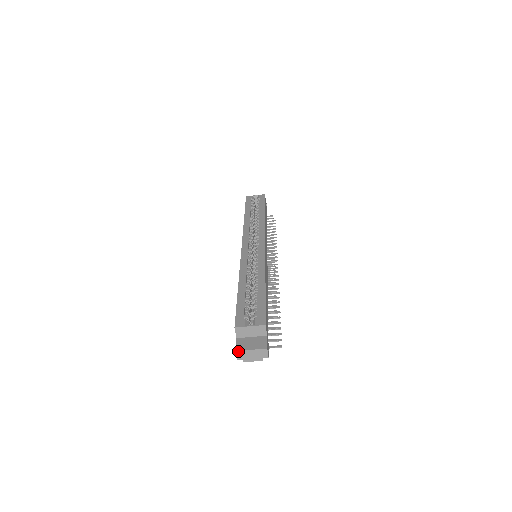
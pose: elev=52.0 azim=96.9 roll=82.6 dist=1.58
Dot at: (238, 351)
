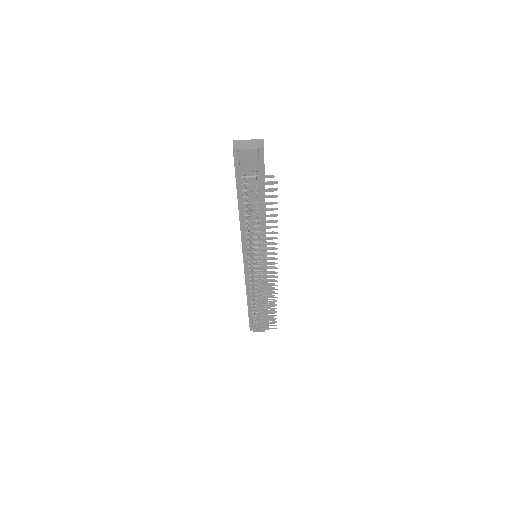
Dot at: (235, 141)
